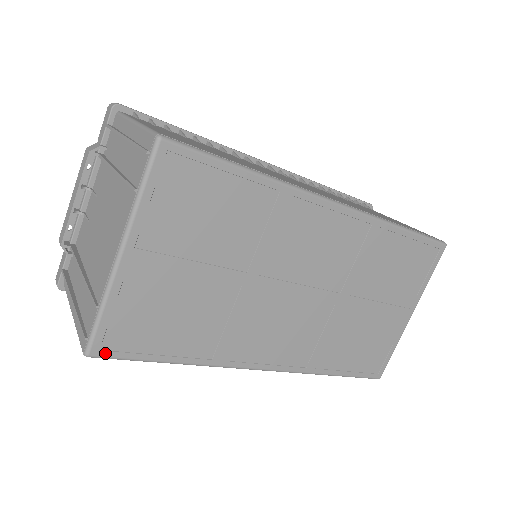
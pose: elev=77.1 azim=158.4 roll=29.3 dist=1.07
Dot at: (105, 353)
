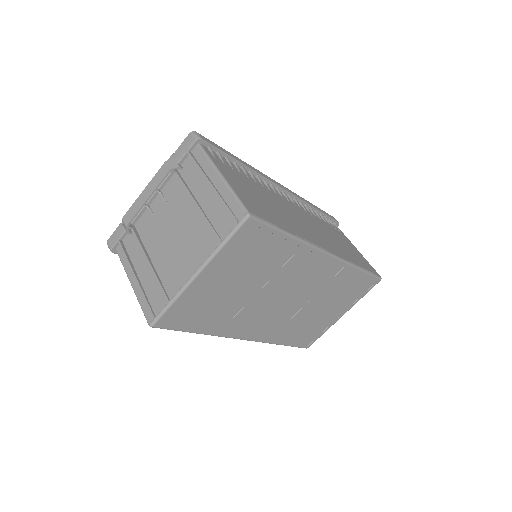
Dot at: (162, 326)
